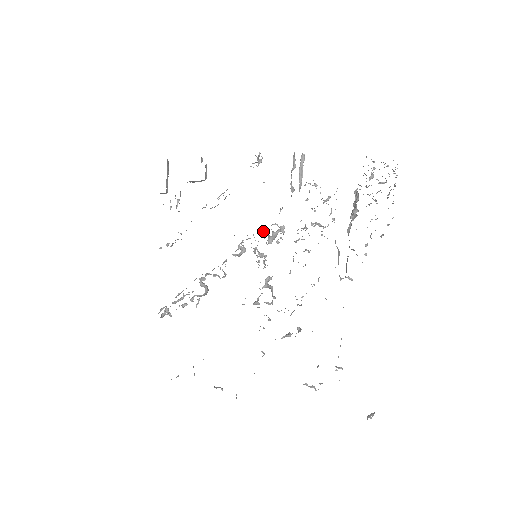
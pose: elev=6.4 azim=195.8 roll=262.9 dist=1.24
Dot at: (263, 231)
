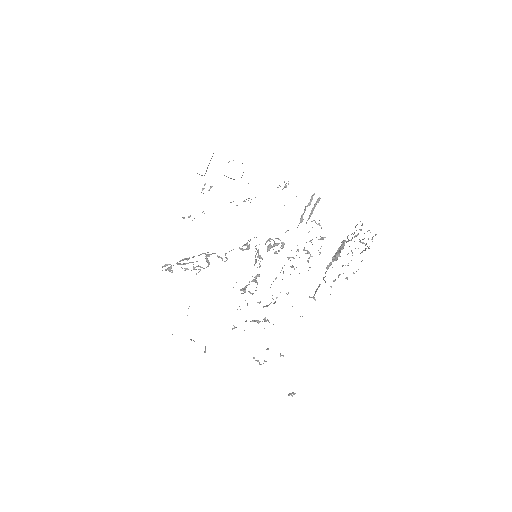
Dot at: (268, 240)
